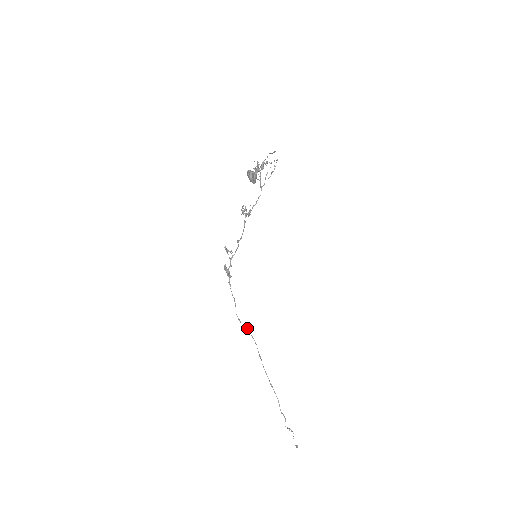
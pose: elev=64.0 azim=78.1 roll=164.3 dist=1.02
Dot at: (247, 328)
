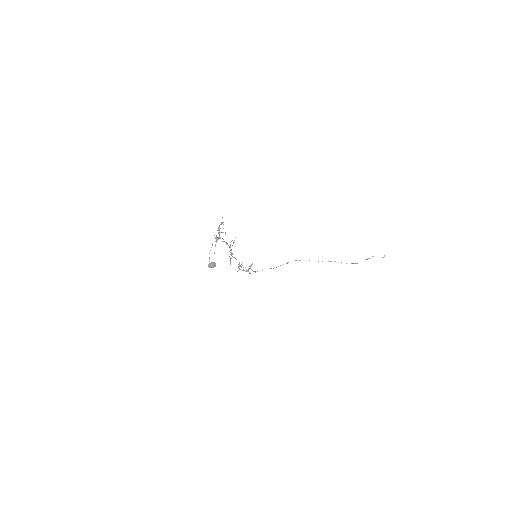
Dot at: (288, 262)
